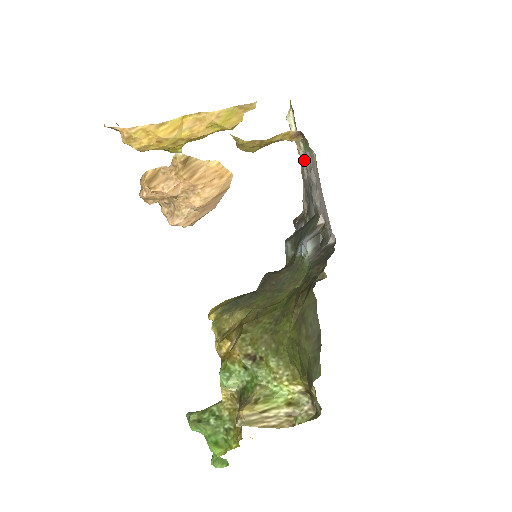
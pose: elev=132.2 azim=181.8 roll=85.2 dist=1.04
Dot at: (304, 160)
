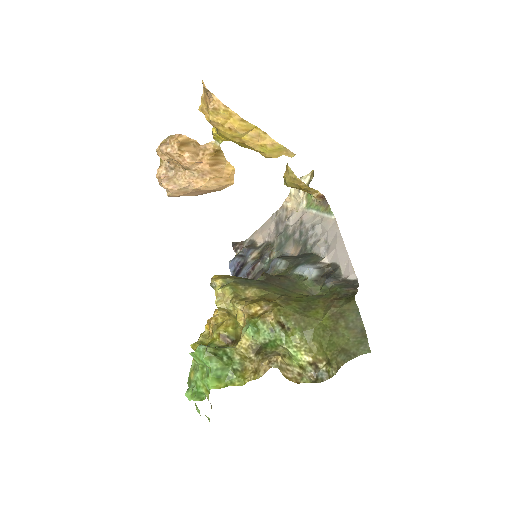
Dot at: (296, 212)
